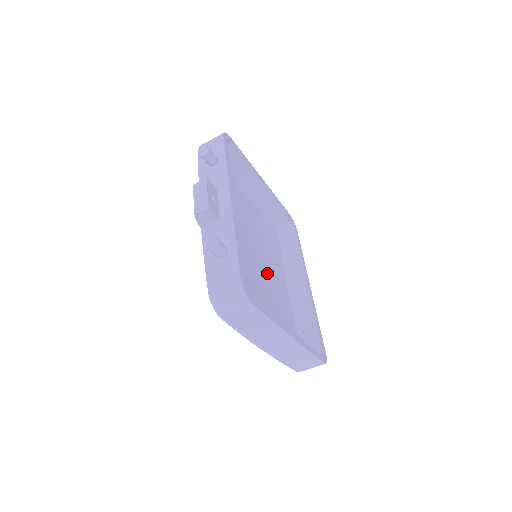
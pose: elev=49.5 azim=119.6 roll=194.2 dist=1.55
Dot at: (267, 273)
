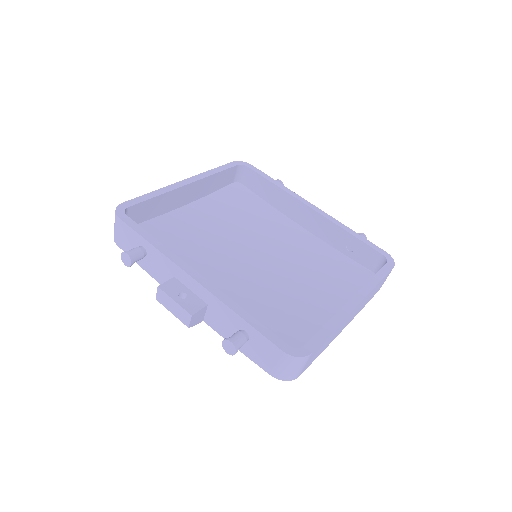
Dot at: (276, 246)
